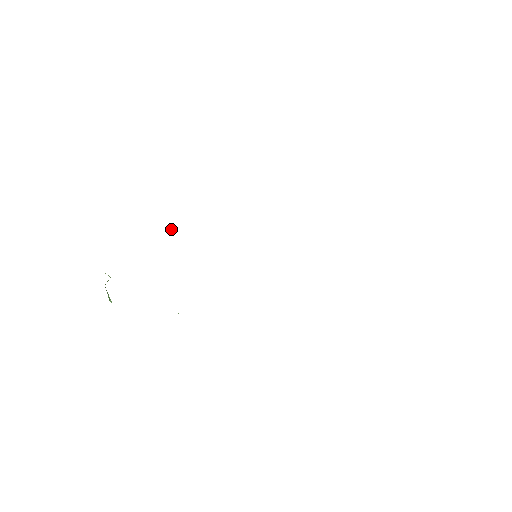
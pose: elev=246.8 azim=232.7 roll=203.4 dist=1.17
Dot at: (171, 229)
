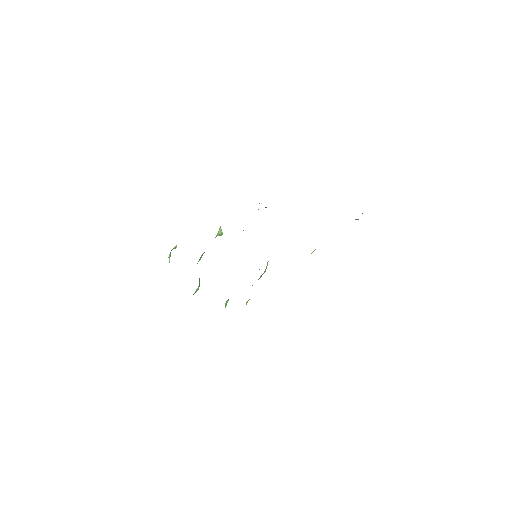
Dot at: (221, 230)
